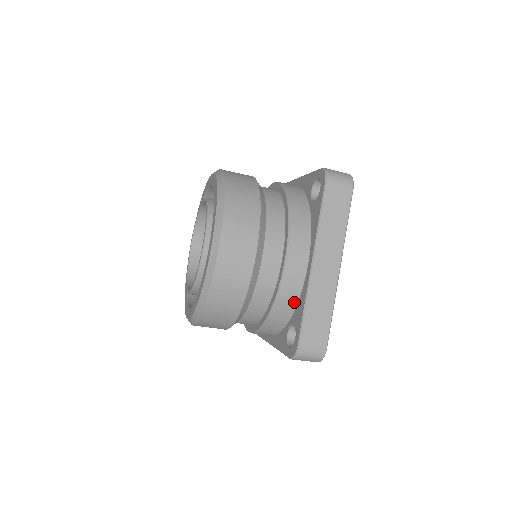
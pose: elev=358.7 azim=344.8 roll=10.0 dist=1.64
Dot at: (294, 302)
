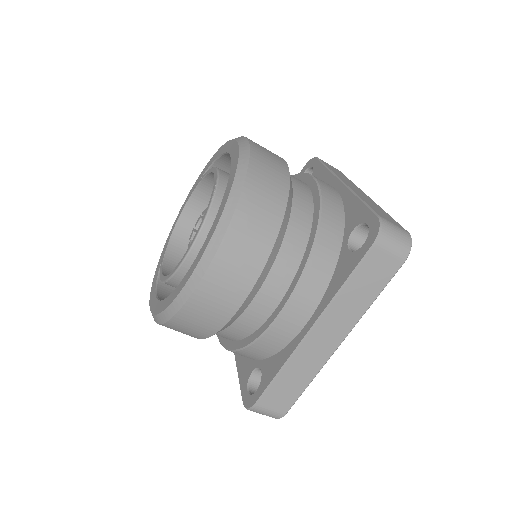
Dot at: (272, 352)
